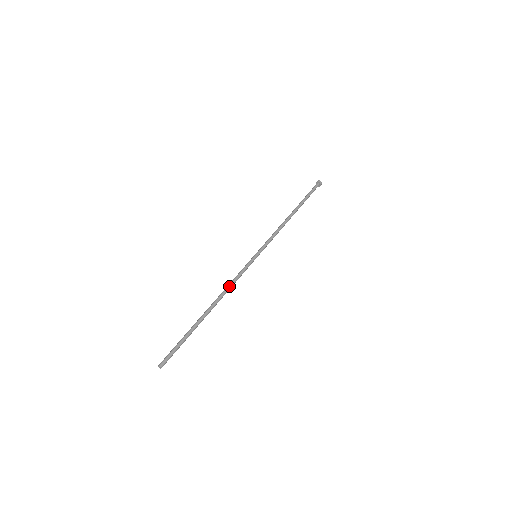
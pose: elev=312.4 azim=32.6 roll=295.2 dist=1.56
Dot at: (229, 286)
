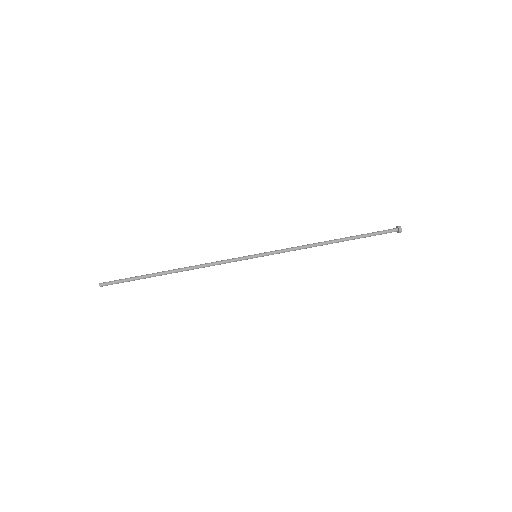
Dot at: (206, 264)
